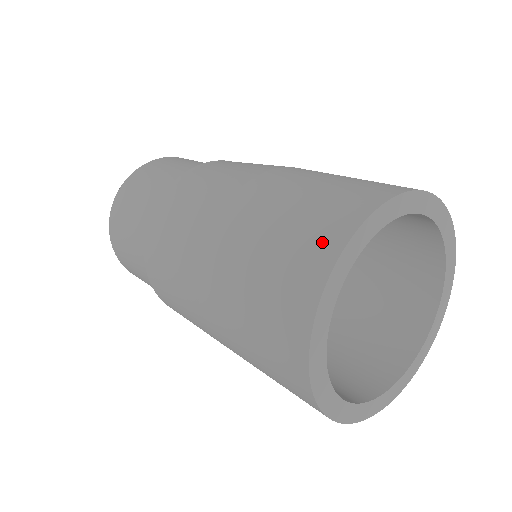
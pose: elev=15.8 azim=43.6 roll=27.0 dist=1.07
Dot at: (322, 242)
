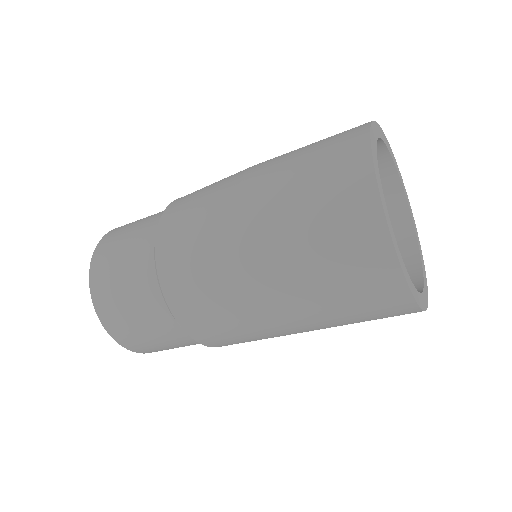
Dot at: (350, 138)
